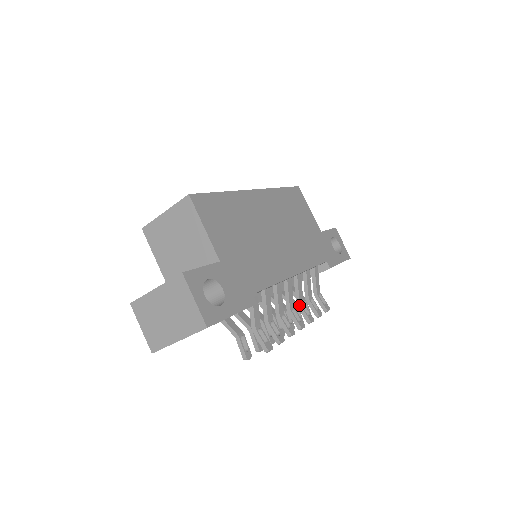
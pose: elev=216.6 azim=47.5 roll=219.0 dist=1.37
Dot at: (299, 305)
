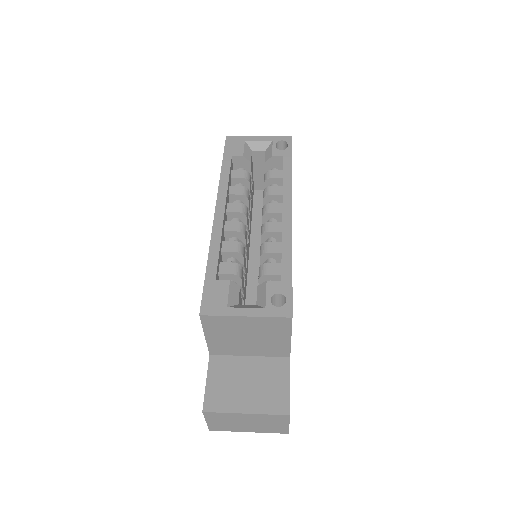
Dot at: occluded
